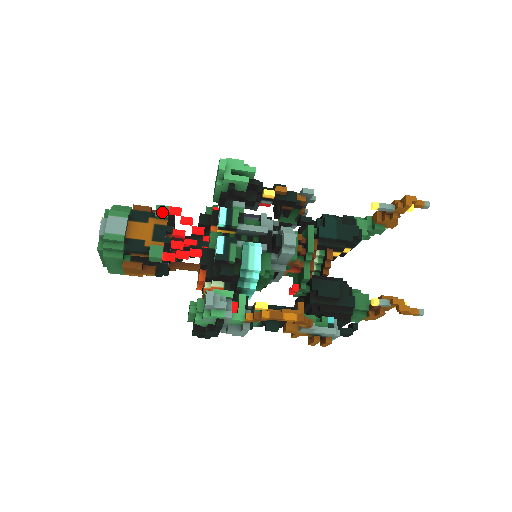
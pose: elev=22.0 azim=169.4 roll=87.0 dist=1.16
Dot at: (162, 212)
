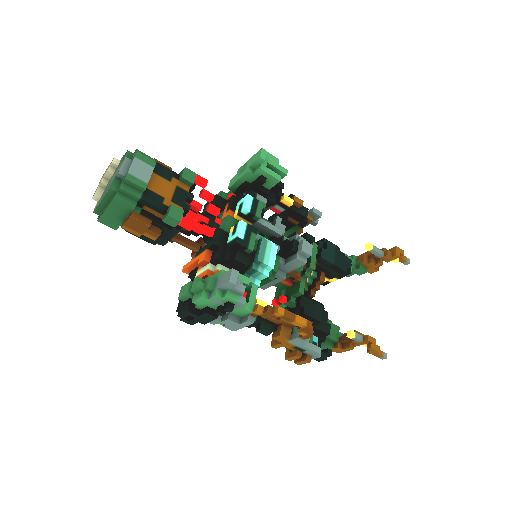
Dot at: (189, 176)
